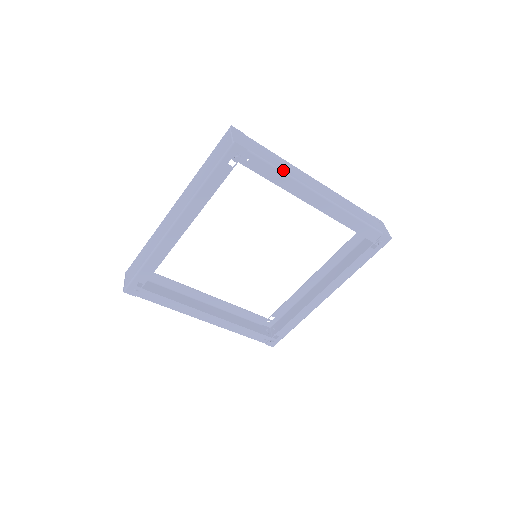
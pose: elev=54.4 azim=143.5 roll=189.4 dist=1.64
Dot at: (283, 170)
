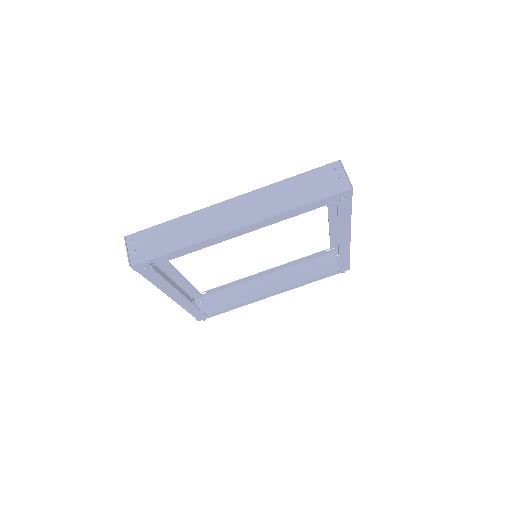
Dot at: (351, 214)
